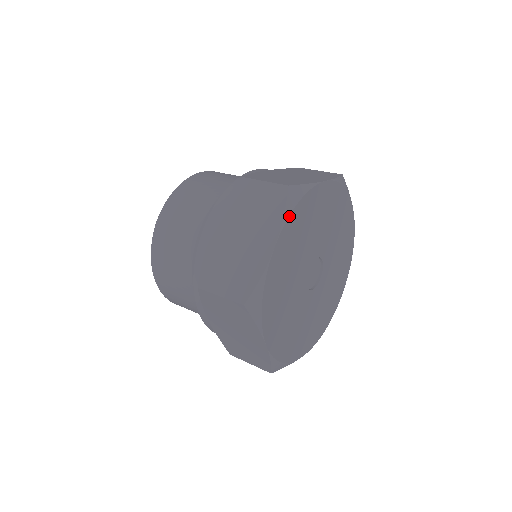
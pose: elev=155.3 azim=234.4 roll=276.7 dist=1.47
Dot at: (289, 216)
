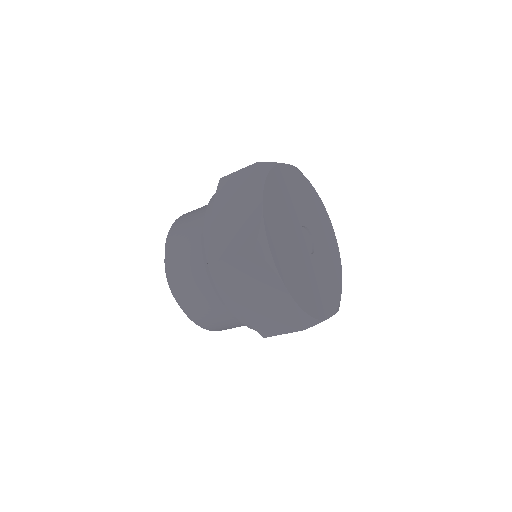
Dot at: (265, 180)
